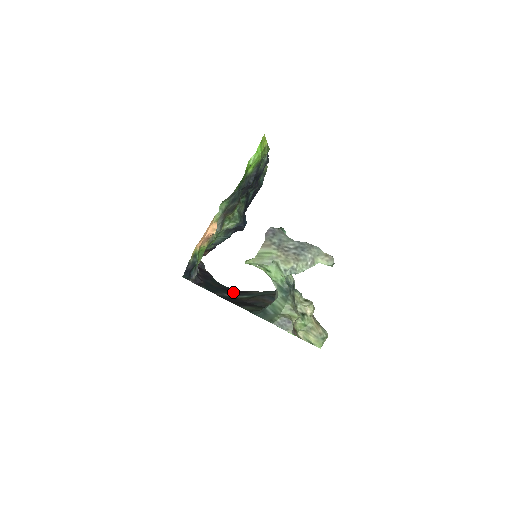
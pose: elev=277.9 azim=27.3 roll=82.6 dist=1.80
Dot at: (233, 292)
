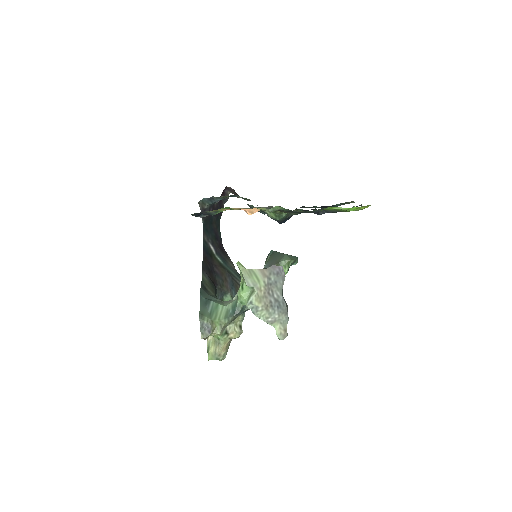
Dot at: (218, 245)
